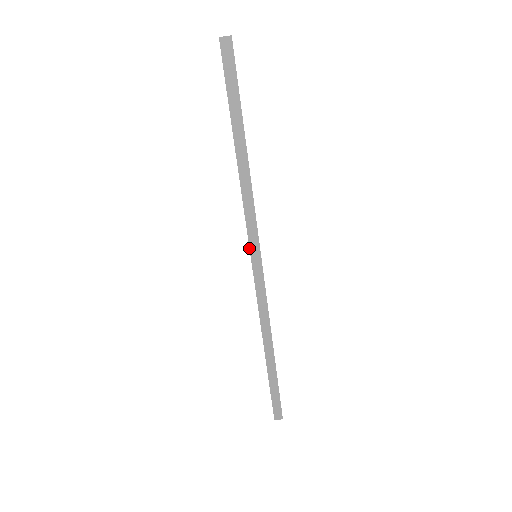
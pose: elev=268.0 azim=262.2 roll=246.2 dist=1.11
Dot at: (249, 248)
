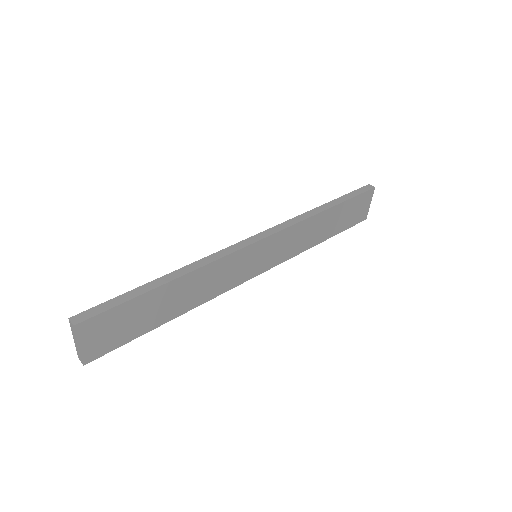
Dot at: (269, 228)
